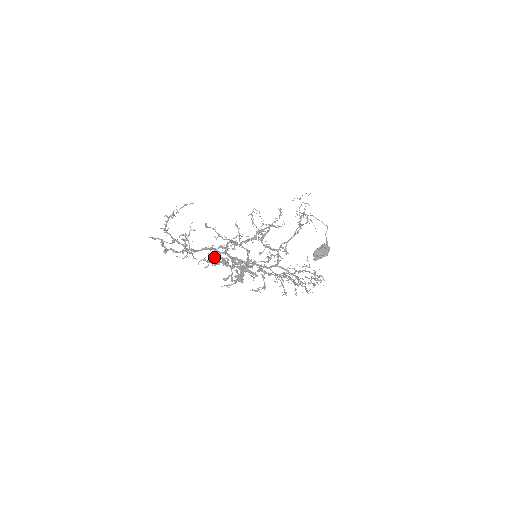
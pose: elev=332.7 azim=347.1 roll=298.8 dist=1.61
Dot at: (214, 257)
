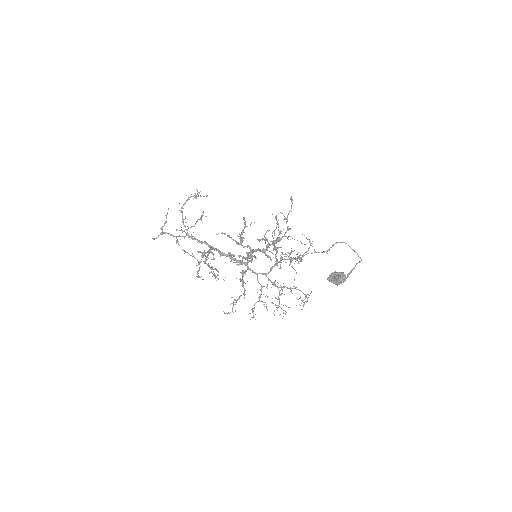
Dot at: (228, 236)
